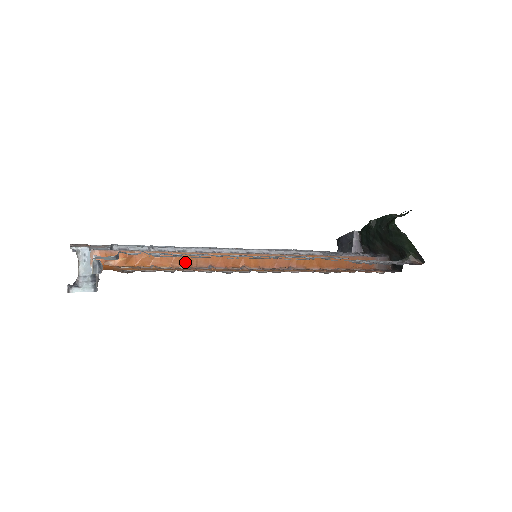
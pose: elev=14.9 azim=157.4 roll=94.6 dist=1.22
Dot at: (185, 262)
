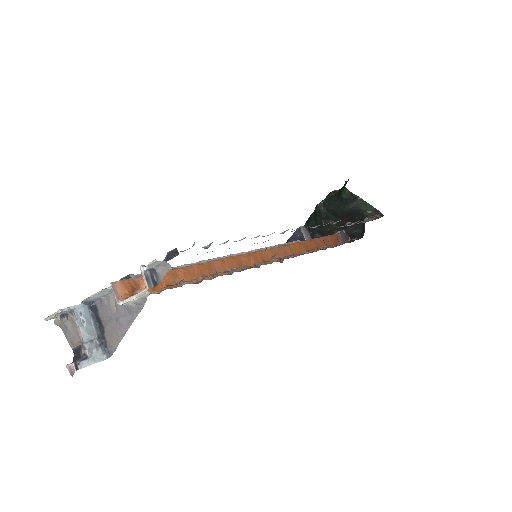
Dot at: (206, 273)
